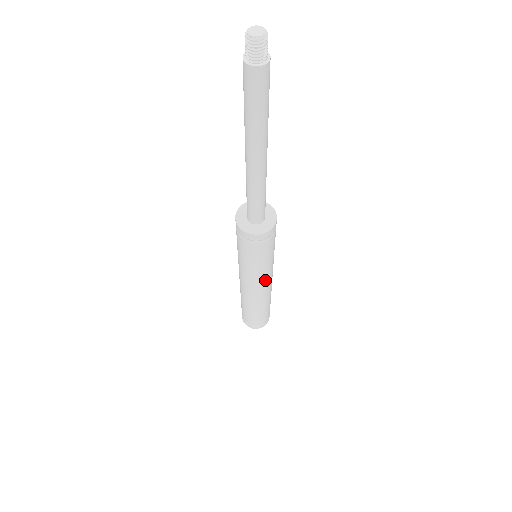
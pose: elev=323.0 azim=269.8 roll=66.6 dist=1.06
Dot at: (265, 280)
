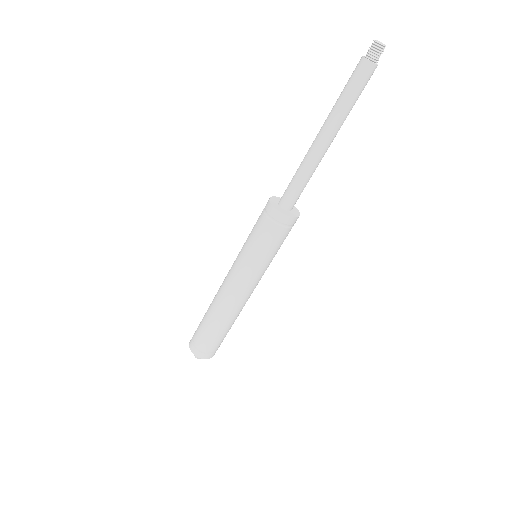
Dot at: (241, 279)
